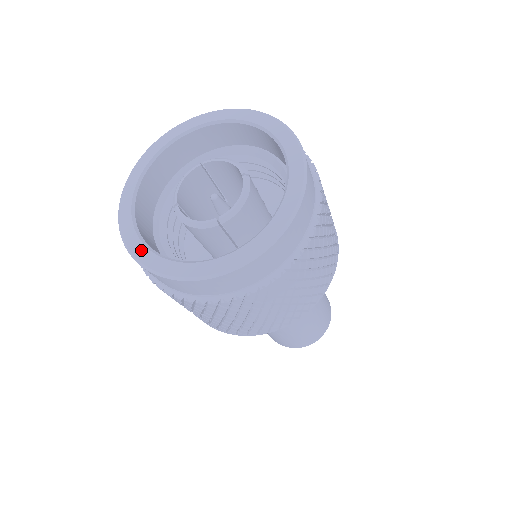
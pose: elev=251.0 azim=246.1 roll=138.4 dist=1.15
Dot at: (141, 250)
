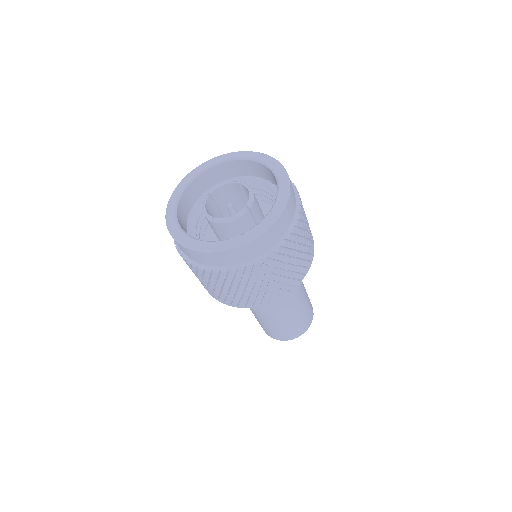
Dot at: (215, 245)
